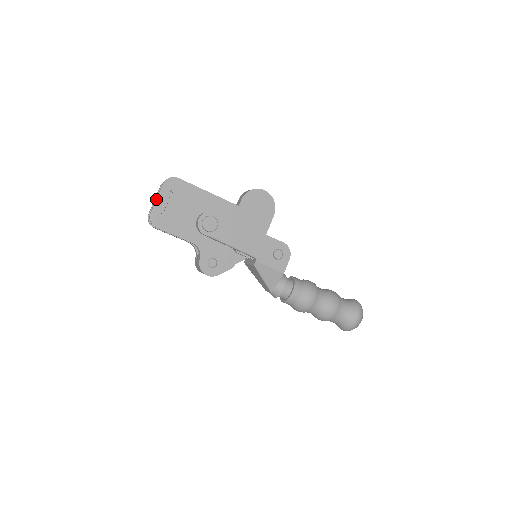
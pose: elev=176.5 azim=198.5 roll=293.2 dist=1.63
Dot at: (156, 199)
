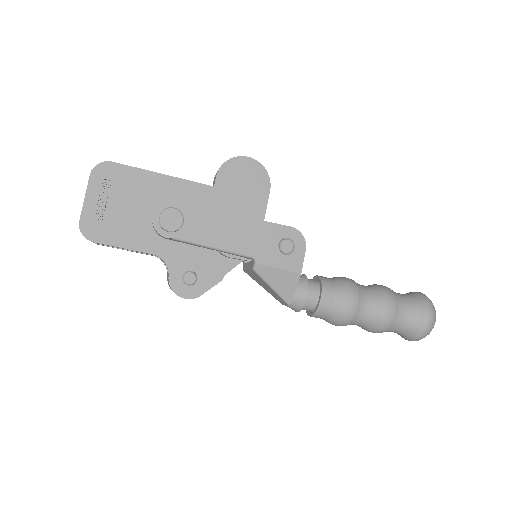
Dot at: occluded
